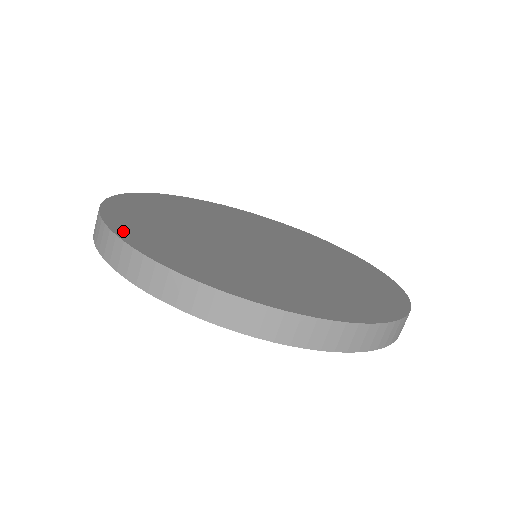
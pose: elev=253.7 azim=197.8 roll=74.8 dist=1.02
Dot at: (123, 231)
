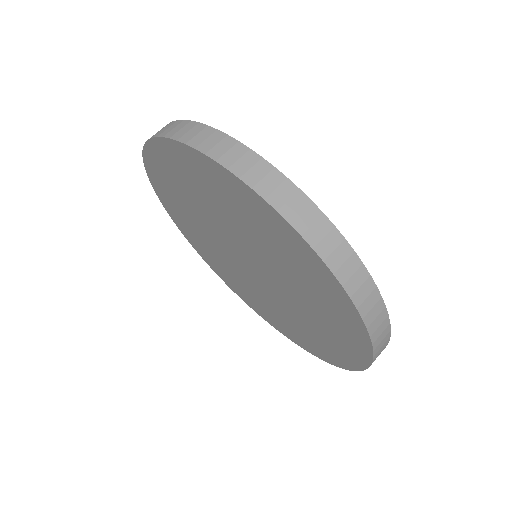
Dot at: occluded
